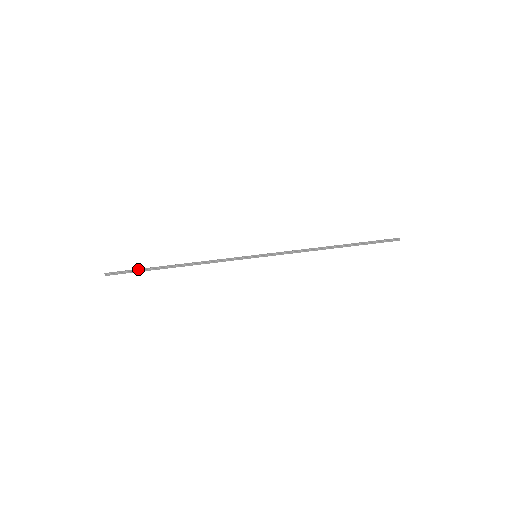
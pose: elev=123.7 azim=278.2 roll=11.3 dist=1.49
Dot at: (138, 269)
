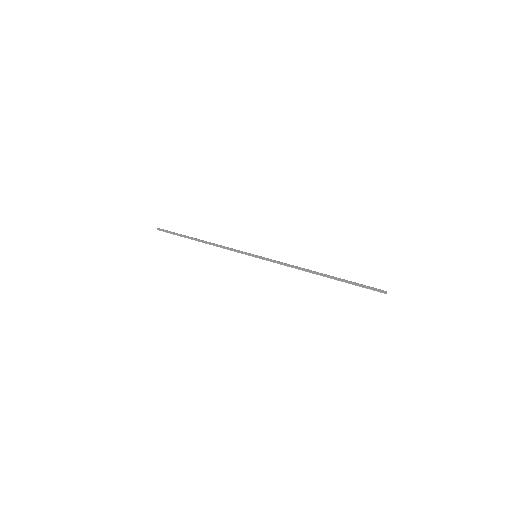
Dot at: (177, 233)
